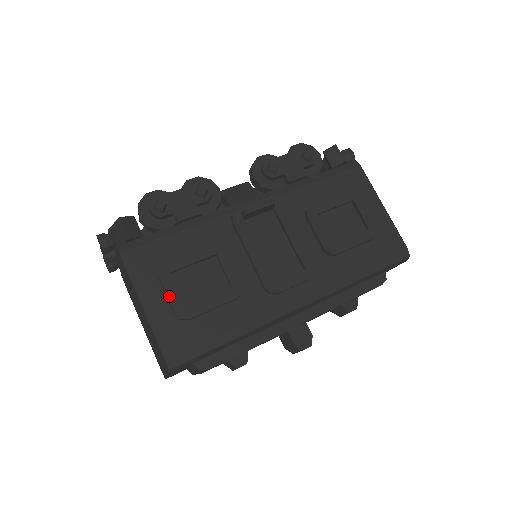
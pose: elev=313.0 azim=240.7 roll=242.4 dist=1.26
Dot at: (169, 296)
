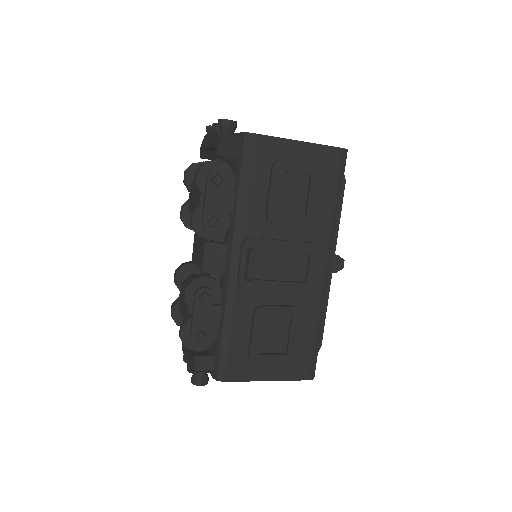
Dot at: (274, 363)
